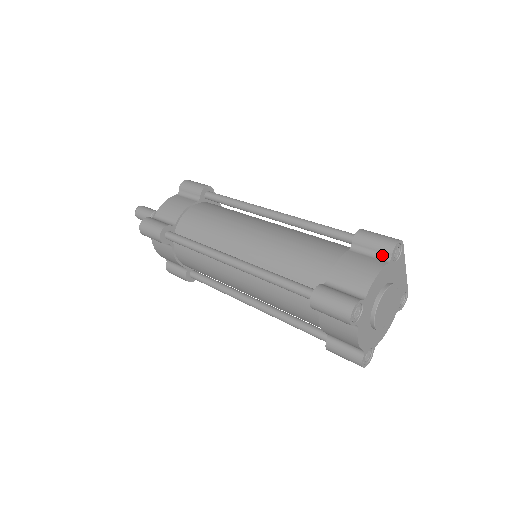
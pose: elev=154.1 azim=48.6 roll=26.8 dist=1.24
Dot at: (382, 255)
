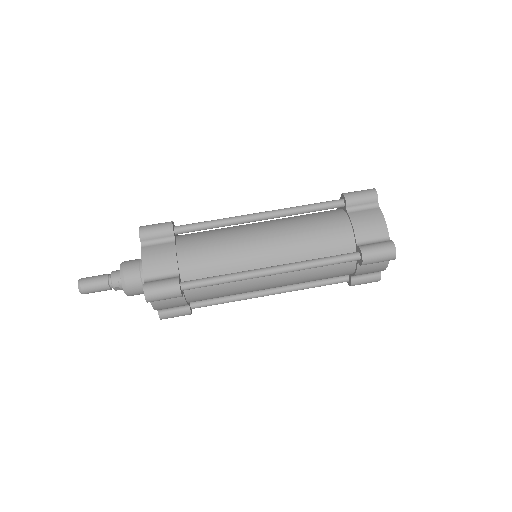
Dot at: (372, 205)
